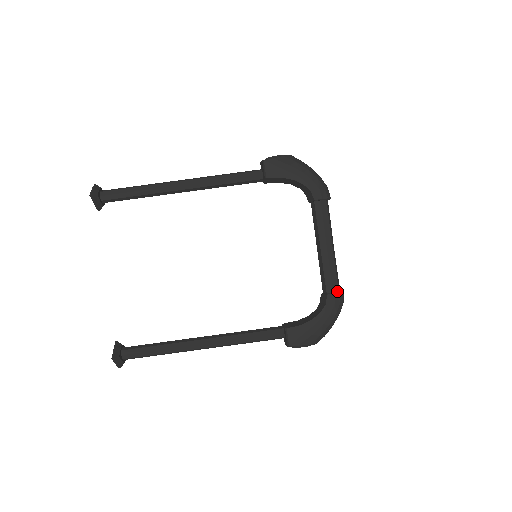
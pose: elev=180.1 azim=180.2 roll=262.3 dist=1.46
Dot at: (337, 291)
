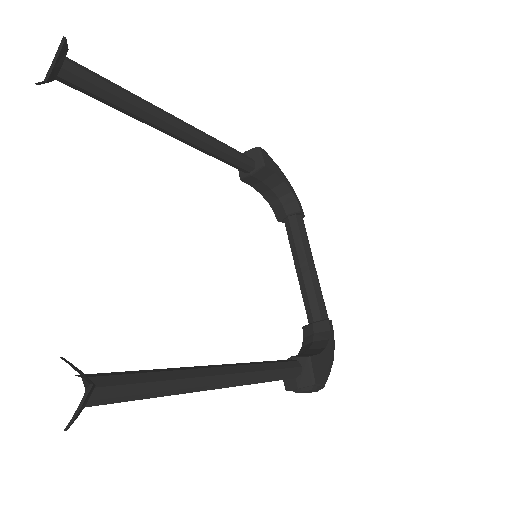
Dot at: occluded
